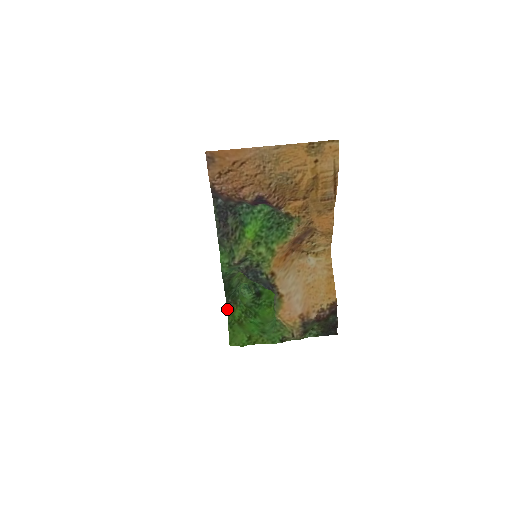
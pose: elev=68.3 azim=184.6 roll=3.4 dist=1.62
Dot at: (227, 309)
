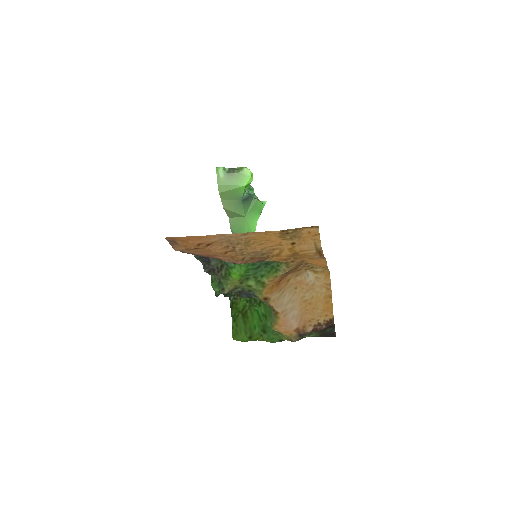
Dot at: (230, 304)
